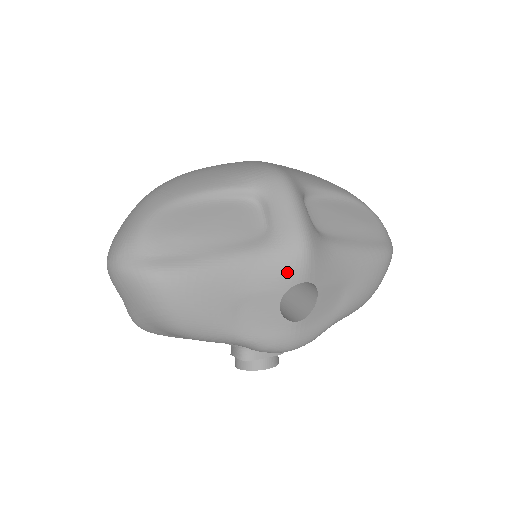
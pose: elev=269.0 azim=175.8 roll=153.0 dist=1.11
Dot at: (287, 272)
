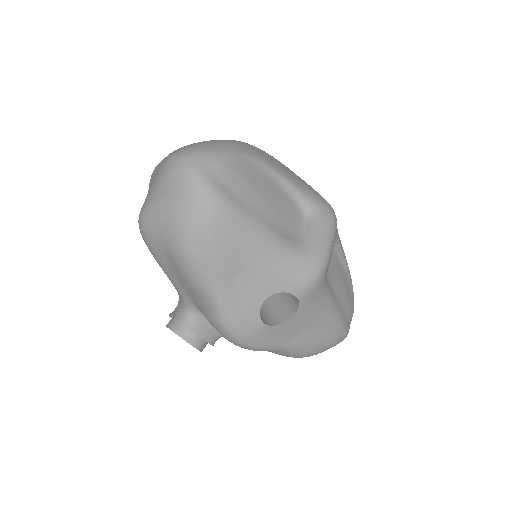
Dot at: (294, 278)
